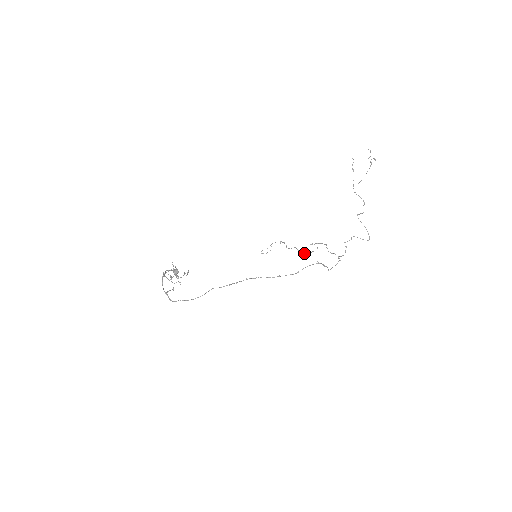
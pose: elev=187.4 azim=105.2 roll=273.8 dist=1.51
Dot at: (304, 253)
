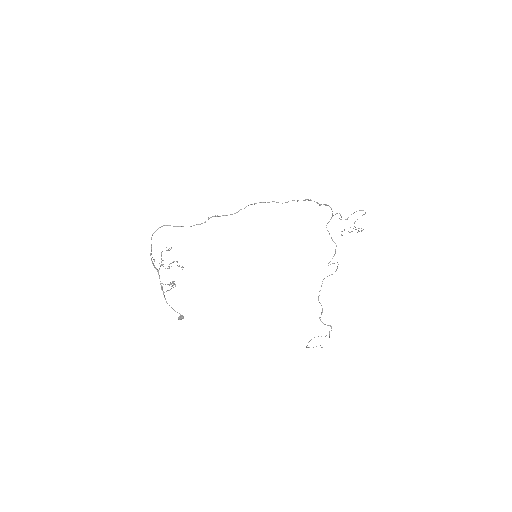
Dot at: occluded
